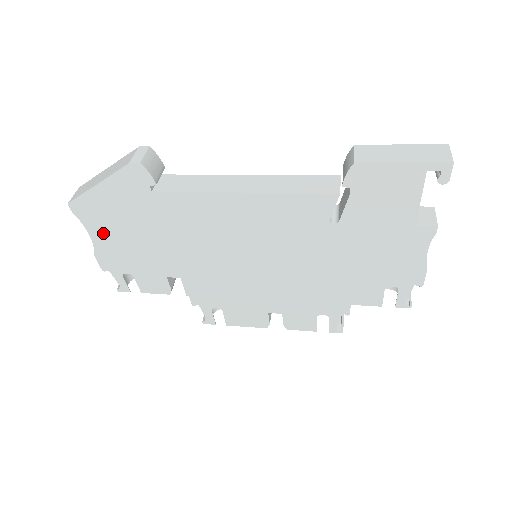
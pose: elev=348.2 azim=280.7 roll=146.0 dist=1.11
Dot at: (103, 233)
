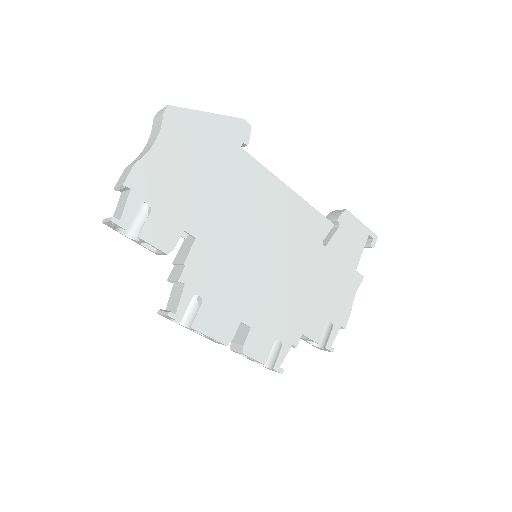
Dot at: (170, 149)
